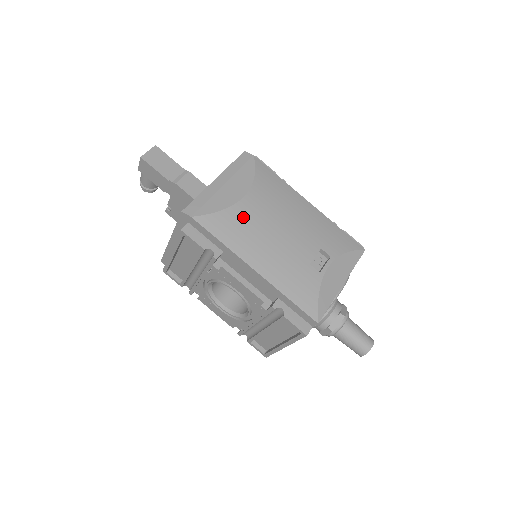
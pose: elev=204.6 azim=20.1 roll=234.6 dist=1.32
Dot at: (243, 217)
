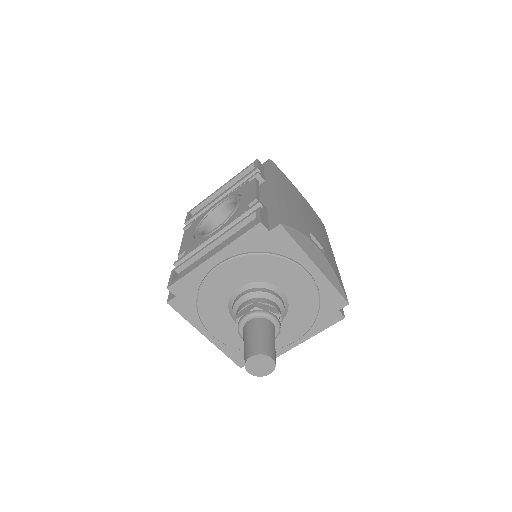
Dot at: (296, 192)
